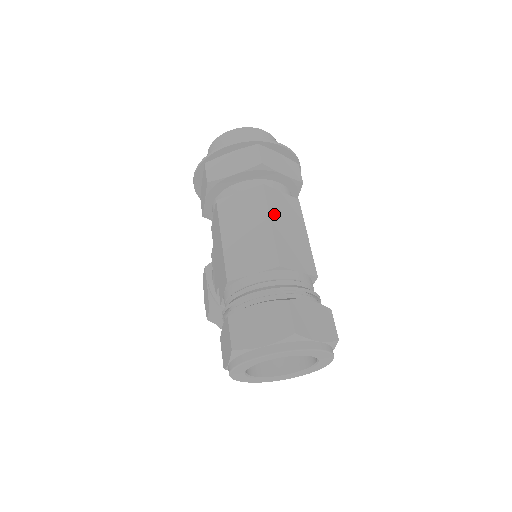
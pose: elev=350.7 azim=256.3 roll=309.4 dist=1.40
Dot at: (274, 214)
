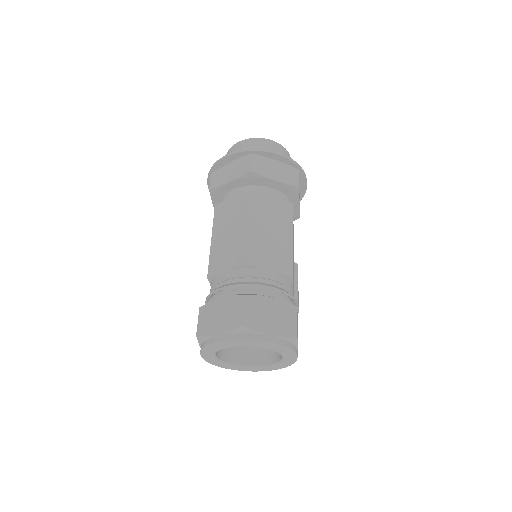
Dot at: (255, 217)
